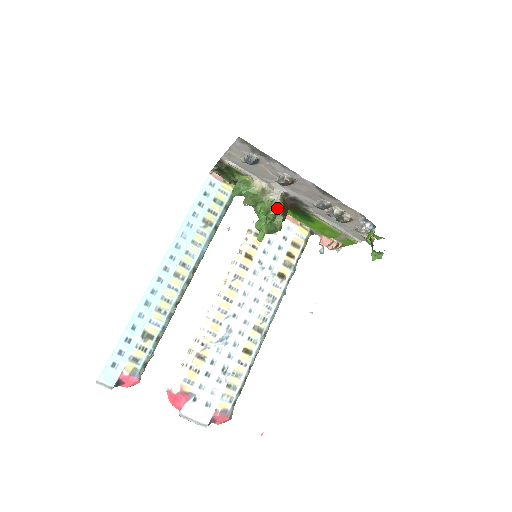
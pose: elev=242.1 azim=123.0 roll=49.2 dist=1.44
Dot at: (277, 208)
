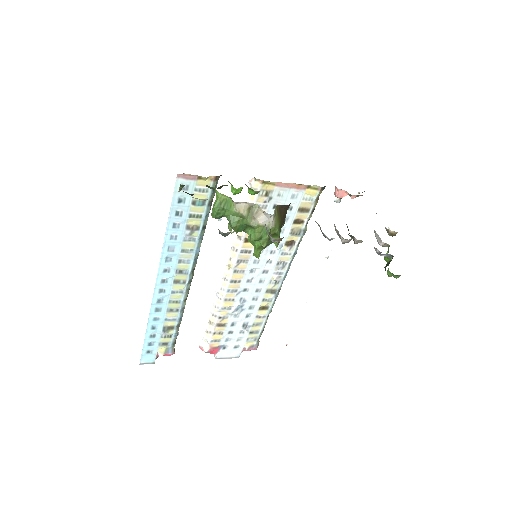
Dot at: (271, 229)
